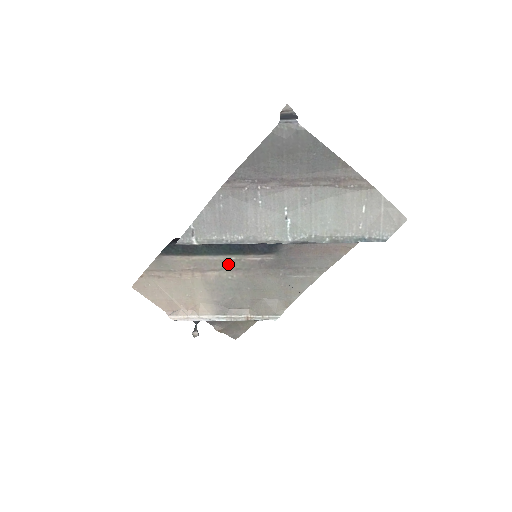
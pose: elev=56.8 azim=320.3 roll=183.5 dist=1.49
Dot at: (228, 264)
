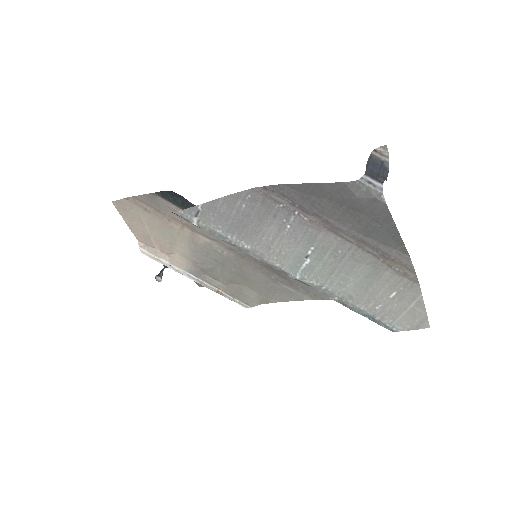
Dot at: occluded
